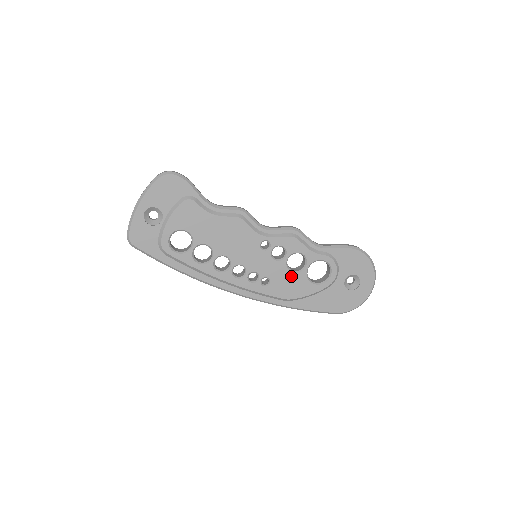
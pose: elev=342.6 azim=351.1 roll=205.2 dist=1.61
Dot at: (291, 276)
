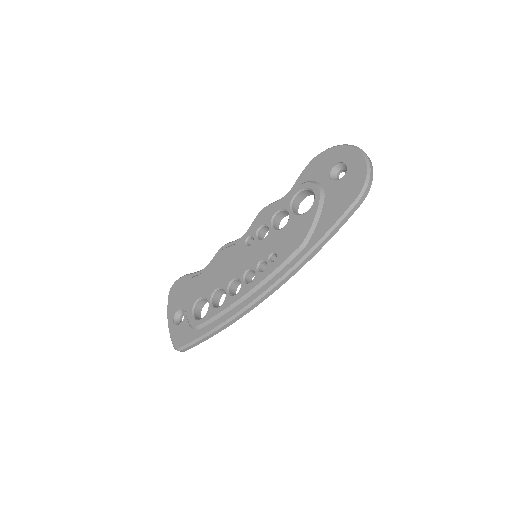
Dot at: (286, 230)
